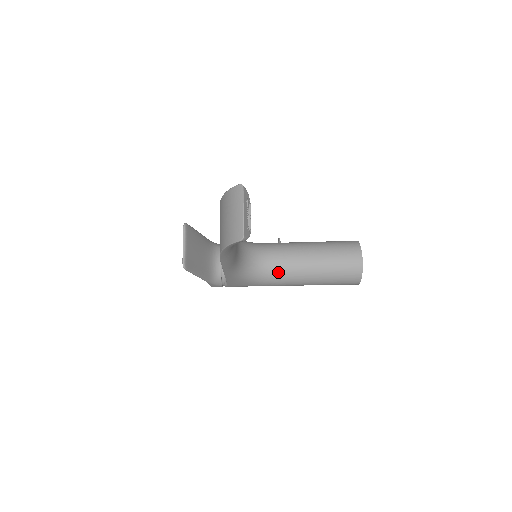
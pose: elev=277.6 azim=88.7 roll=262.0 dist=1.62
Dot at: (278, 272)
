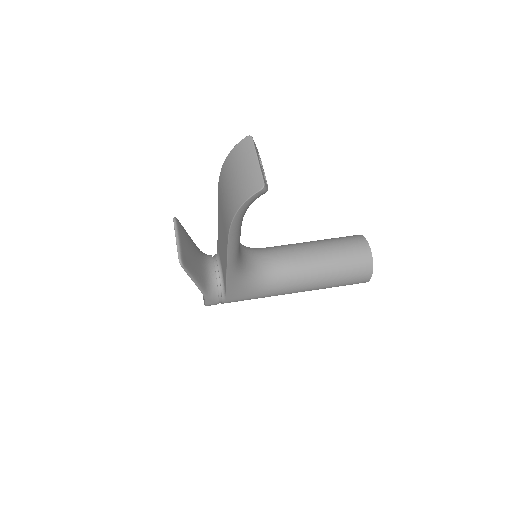
Dot at: (282, 274)
